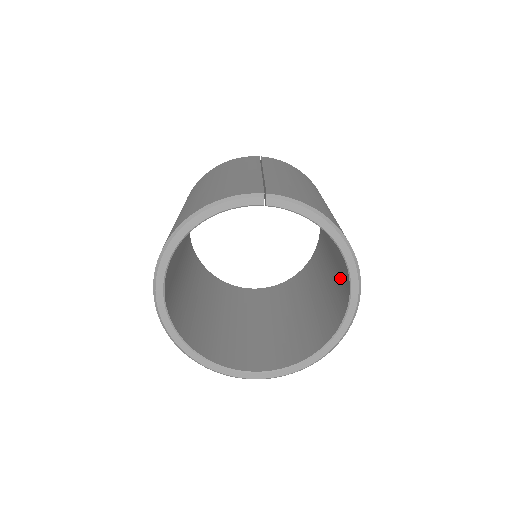
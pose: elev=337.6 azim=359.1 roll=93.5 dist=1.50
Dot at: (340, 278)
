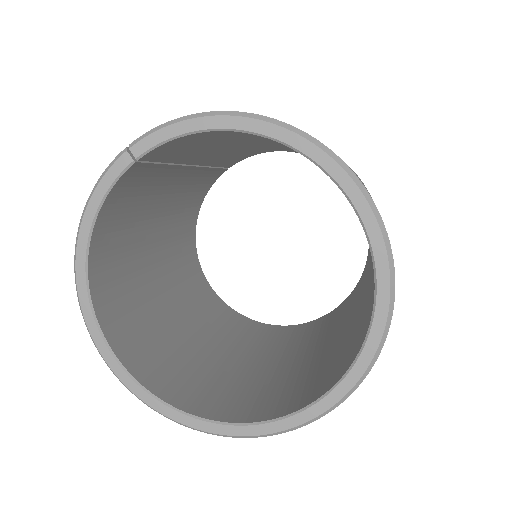
Dot at: occluded
